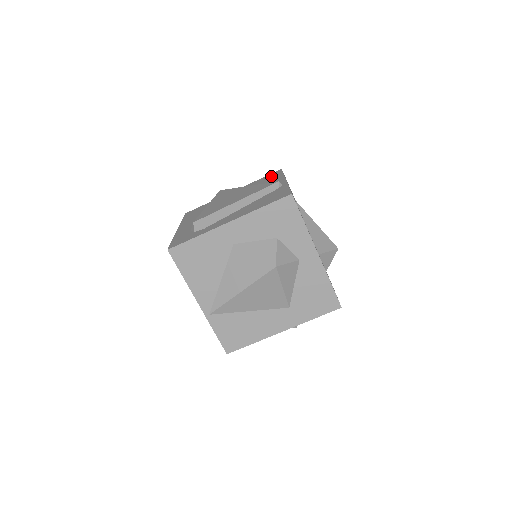
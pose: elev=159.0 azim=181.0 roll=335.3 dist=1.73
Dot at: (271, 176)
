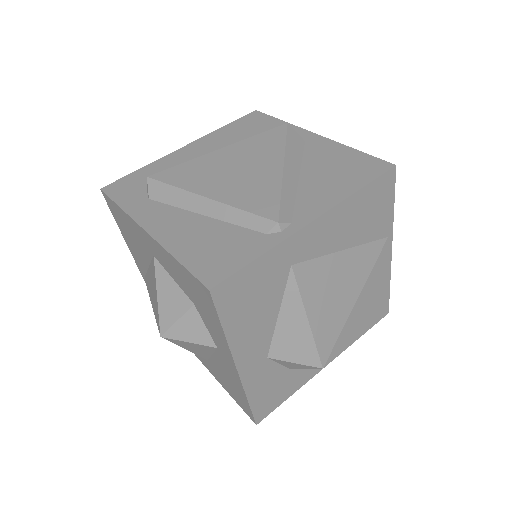
Dot at: (357, 168)
